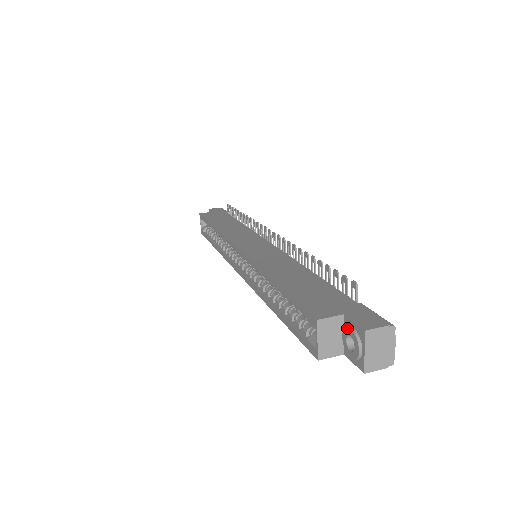
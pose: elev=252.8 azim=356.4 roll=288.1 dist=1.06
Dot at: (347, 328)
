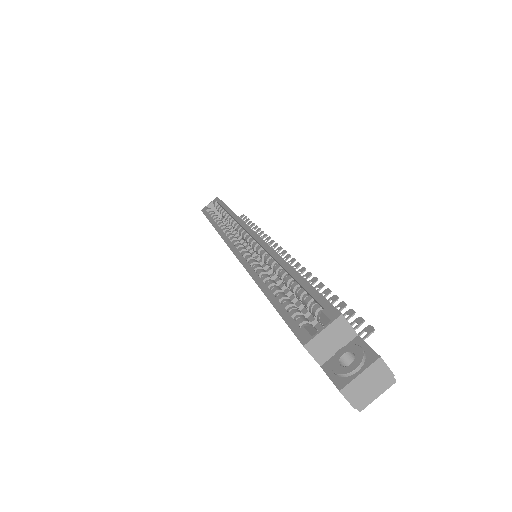
Dot at: (356, 345)
